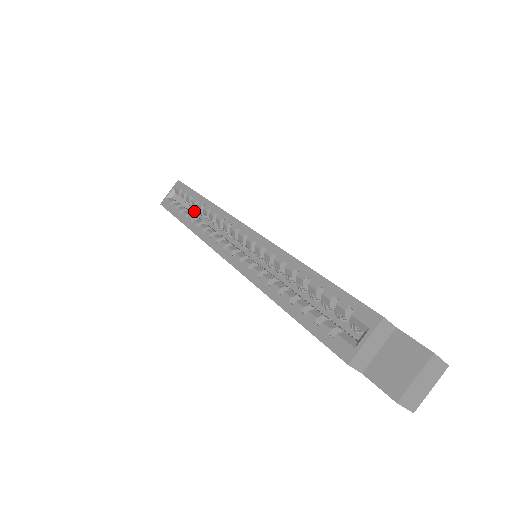
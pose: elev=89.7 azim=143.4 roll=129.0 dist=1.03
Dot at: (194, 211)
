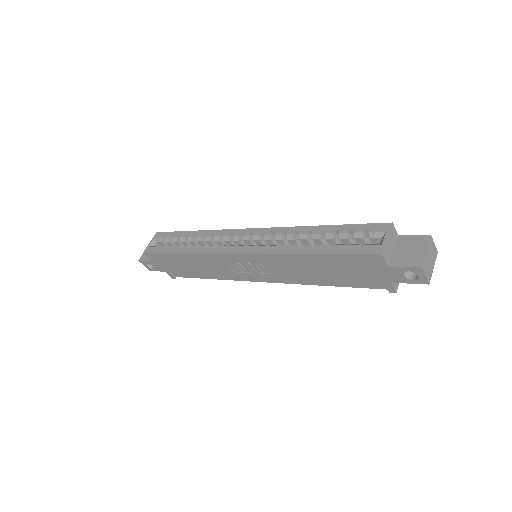
Dot at: occluded
